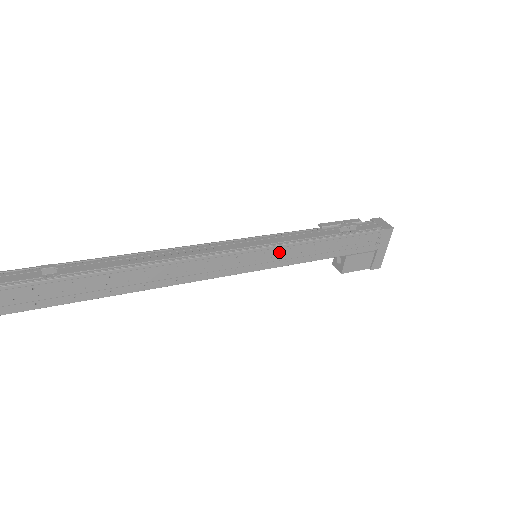
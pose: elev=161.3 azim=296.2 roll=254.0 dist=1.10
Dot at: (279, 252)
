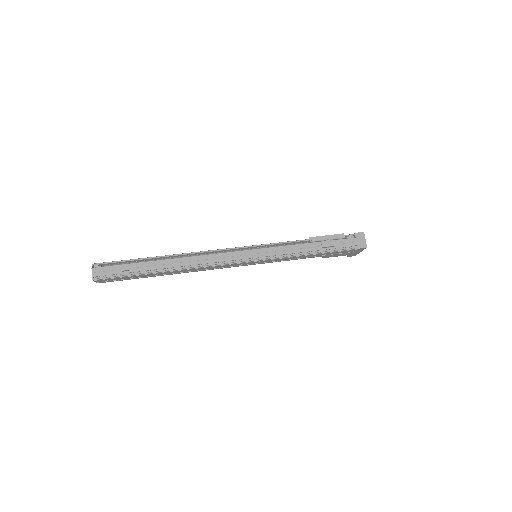
Dot at: (271, 260)
